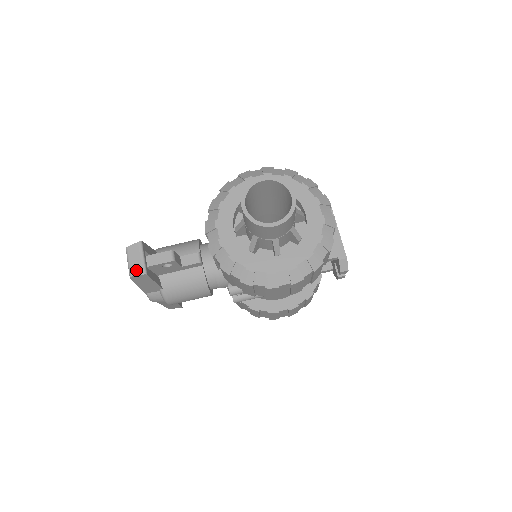
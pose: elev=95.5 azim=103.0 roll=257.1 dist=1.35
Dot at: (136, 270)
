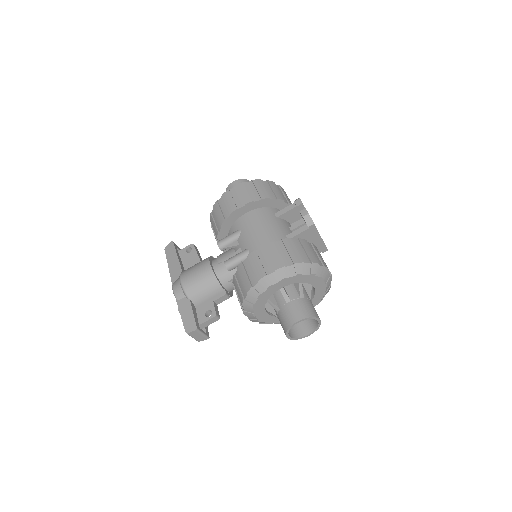
Dot at: (201, 339)
